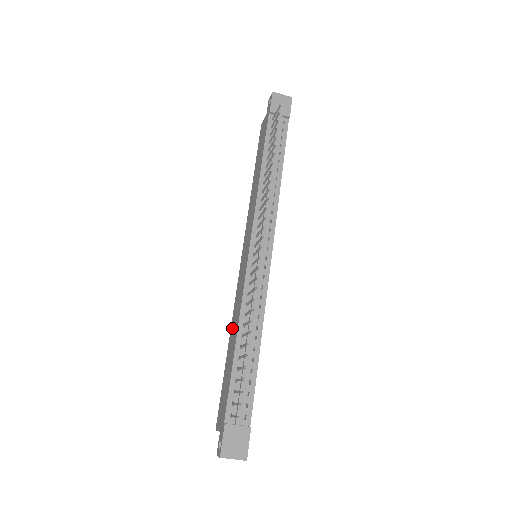
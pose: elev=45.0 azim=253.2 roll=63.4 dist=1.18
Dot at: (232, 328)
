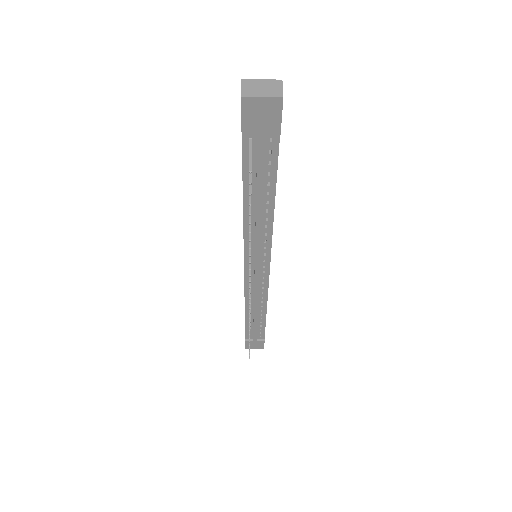
Dot at: occluded
